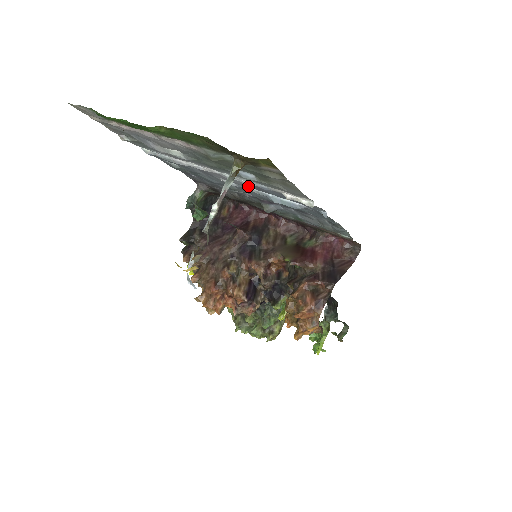
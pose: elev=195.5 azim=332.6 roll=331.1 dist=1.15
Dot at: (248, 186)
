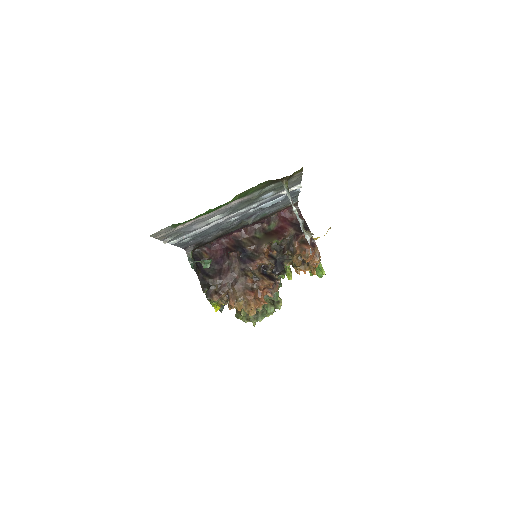
Dot at: (250, 210)
